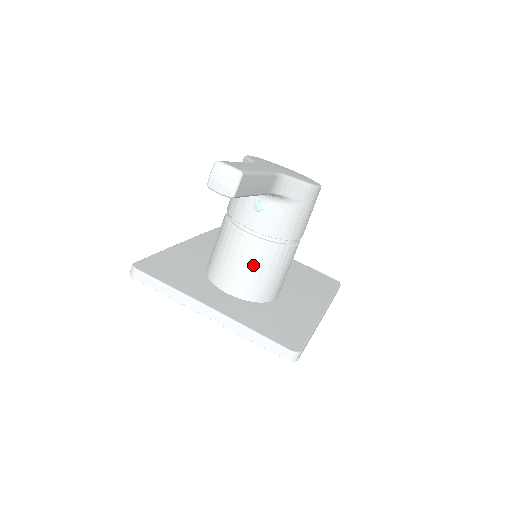
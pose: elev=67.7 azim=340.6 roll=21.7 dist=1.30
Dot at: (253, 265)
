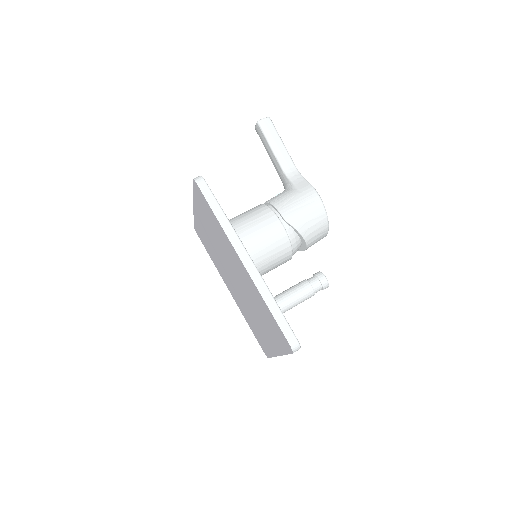
Dot at: (244, 213)
